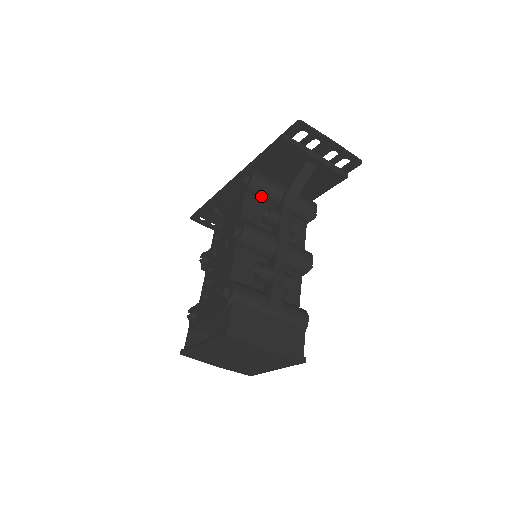
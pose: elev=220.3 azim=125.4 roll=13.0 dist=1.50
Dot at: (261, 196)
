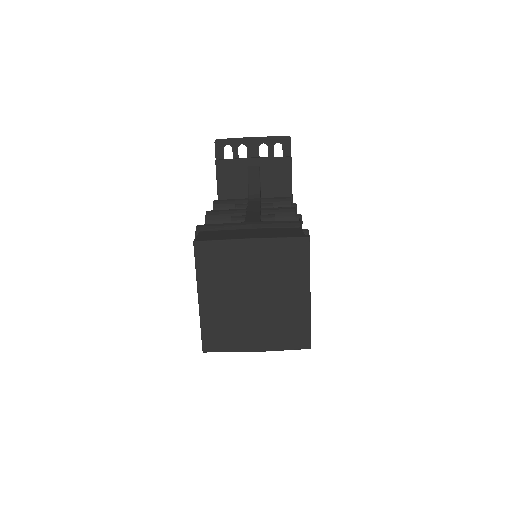
Dot at: occluded
